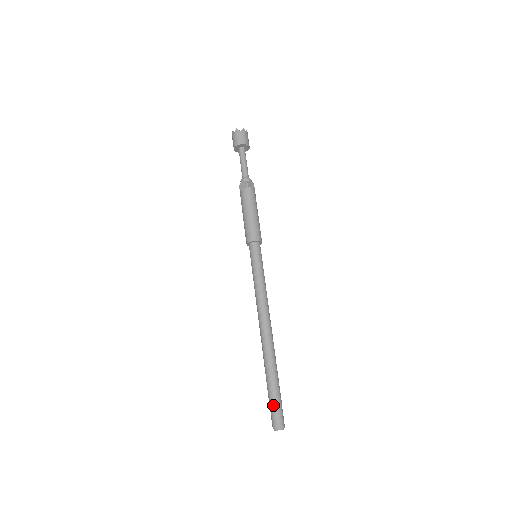
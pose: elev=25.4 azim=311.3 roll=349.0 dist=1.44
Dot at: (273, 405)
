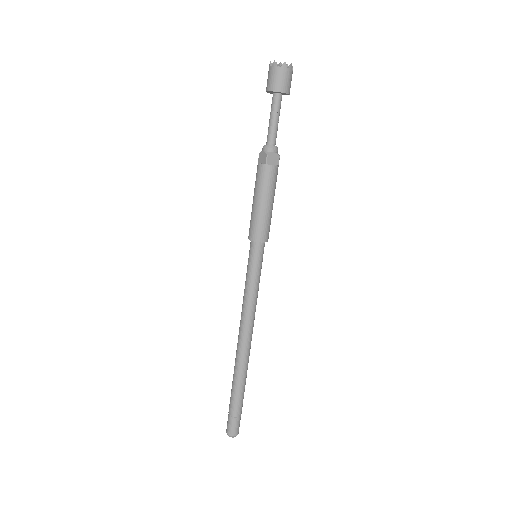
Dot at: (230, 415)
